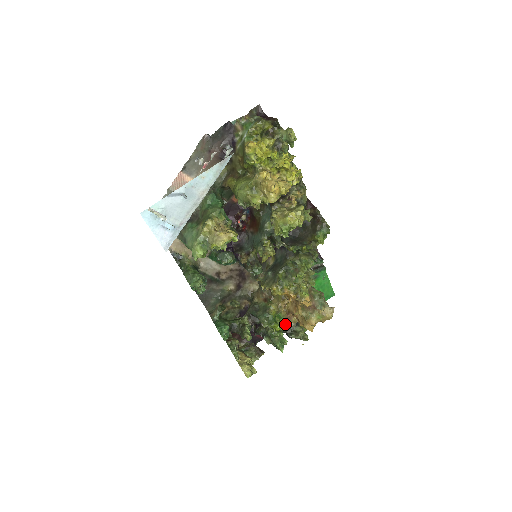
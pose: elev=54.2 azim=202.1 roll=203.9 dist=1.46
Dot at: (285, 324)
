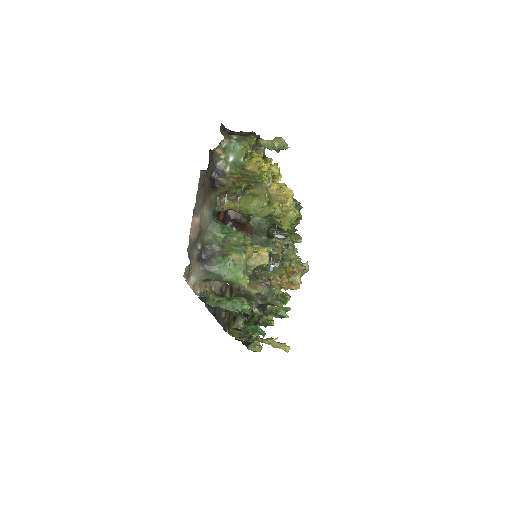
Dot at: occluded
